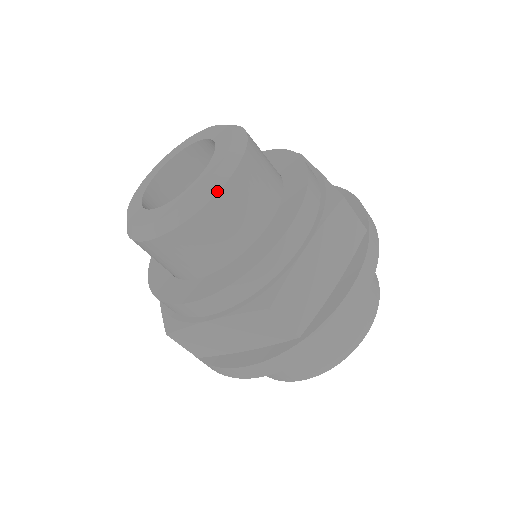
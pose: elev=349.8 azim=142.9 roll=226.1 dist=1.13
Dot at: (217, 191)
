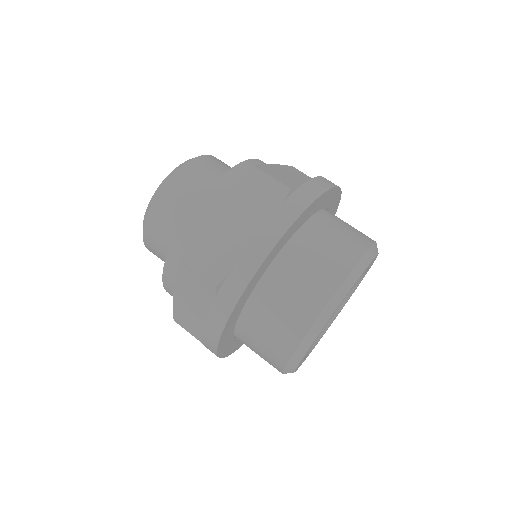
Dot at: (160, 190)
